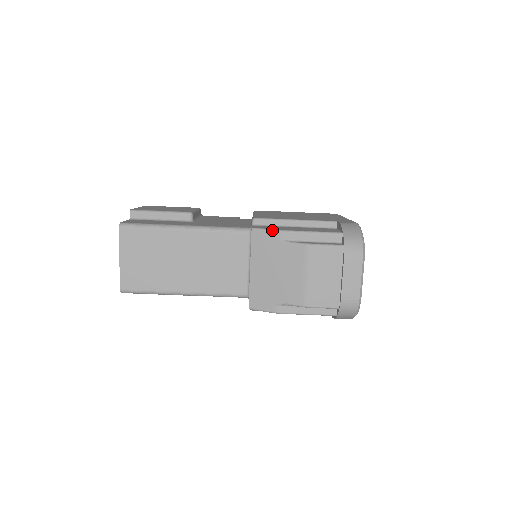
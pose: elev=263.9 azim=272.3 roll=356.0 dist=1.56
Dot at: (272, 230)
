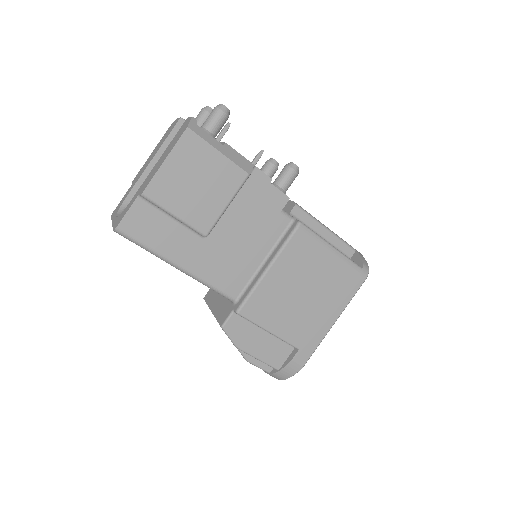
Dot at: (232, 342)
